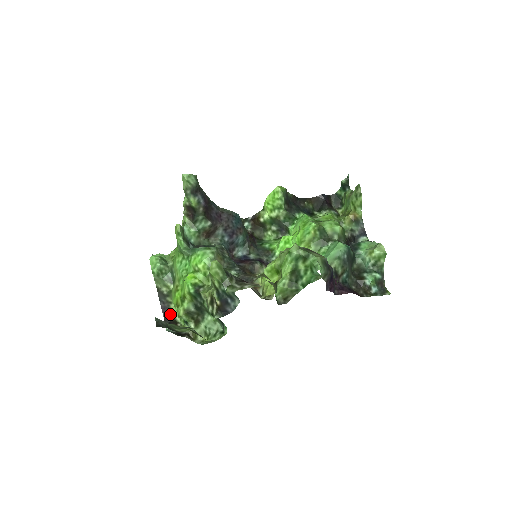
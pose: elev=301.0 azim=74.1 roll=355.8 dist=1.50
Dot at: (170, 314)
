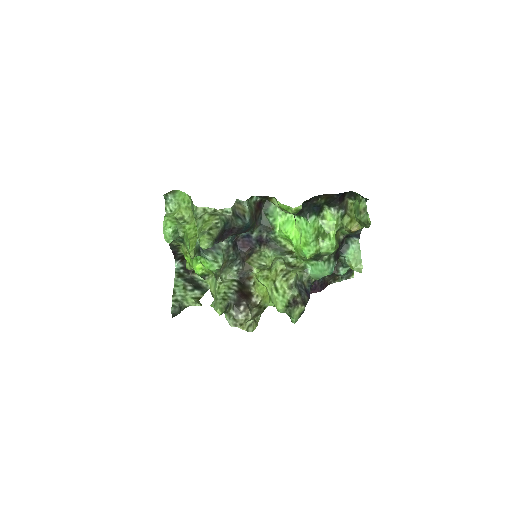
Dot at: (179, 254)
